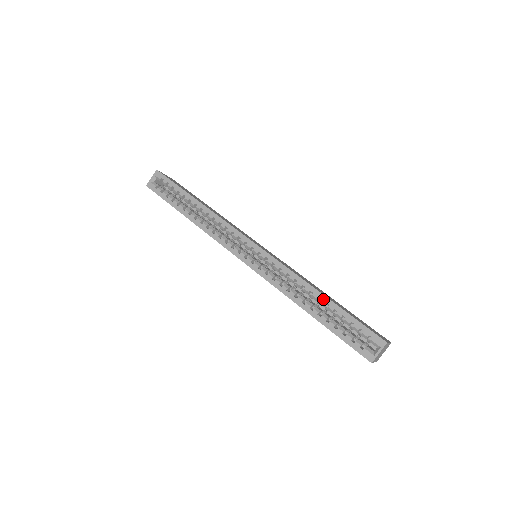
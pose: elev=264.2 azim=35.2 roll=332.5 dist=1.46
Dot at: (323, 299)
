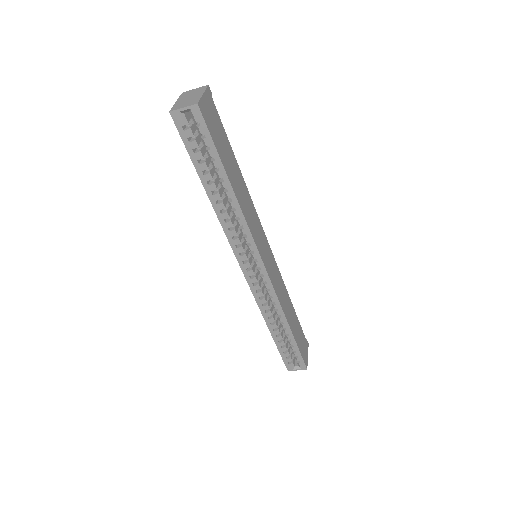
Dot at: (288, 331)
